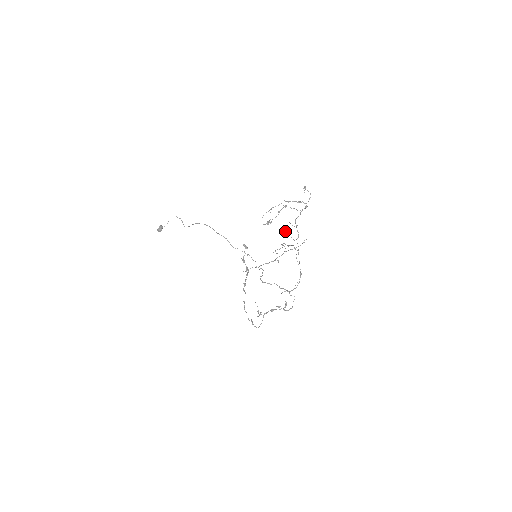
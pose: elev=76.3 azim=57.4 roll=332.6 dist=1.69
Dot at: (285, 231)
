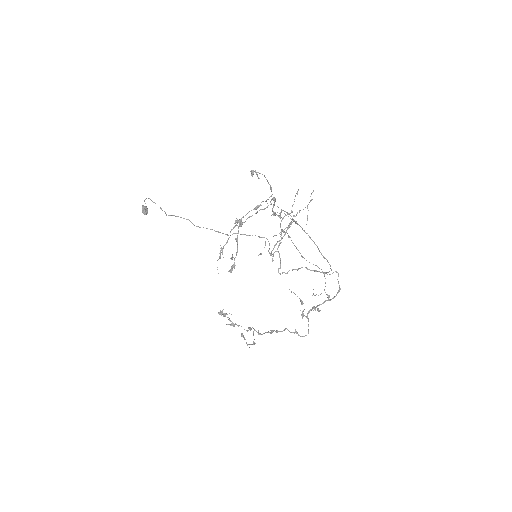
Dot at: (272, 214)
